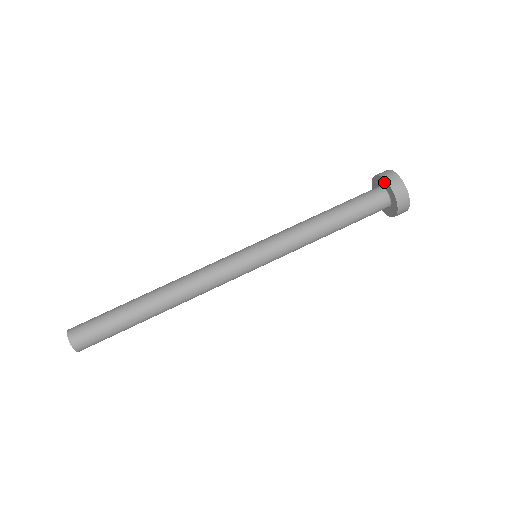
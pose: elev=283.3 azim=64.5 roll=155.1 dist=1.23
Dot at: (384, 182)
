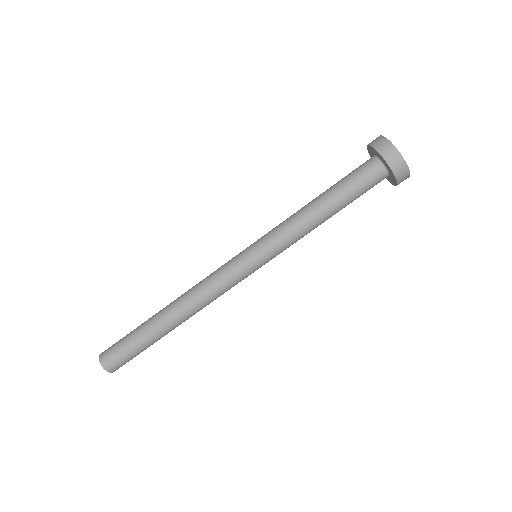
Dot at: (374, 150)
